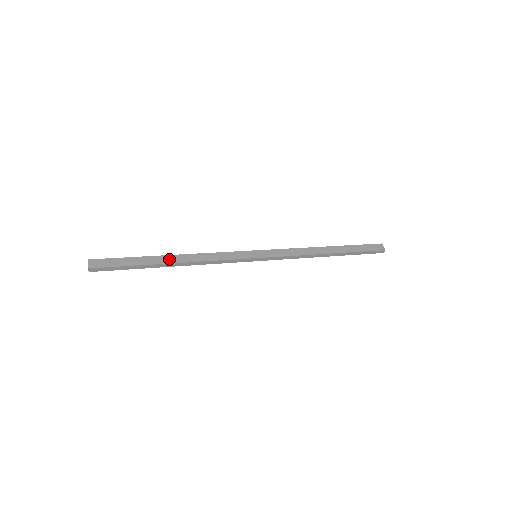
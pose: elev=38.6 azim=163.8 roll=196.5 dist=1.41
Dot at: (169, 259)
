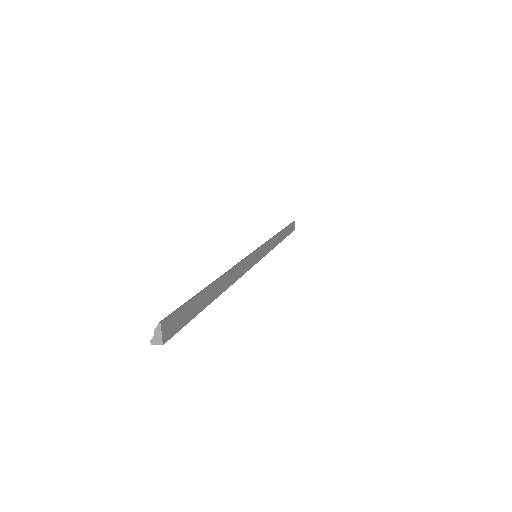
Dot at: (219, 287)
